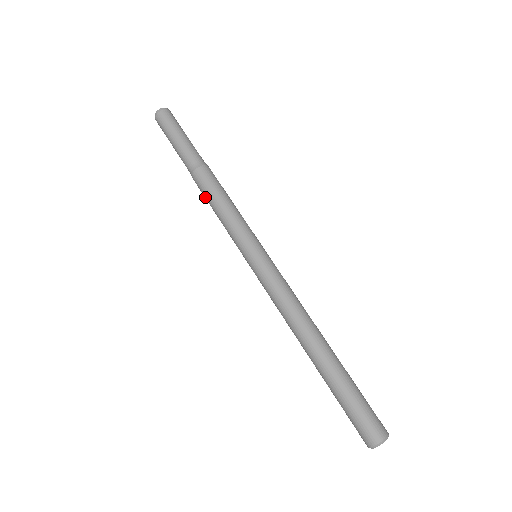
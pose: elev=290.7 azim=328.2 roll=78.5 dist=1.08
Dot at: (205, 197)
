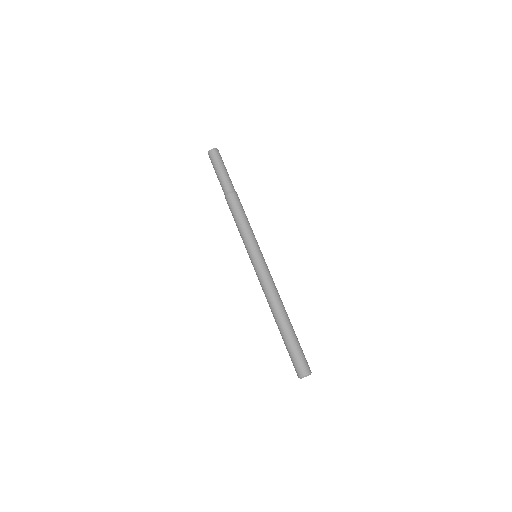
Dot at: (232, 214)
